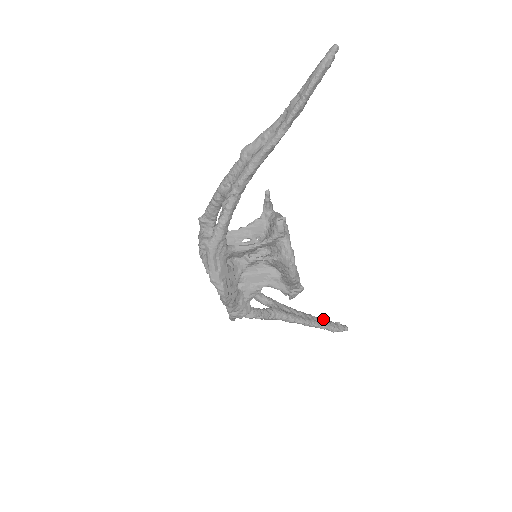
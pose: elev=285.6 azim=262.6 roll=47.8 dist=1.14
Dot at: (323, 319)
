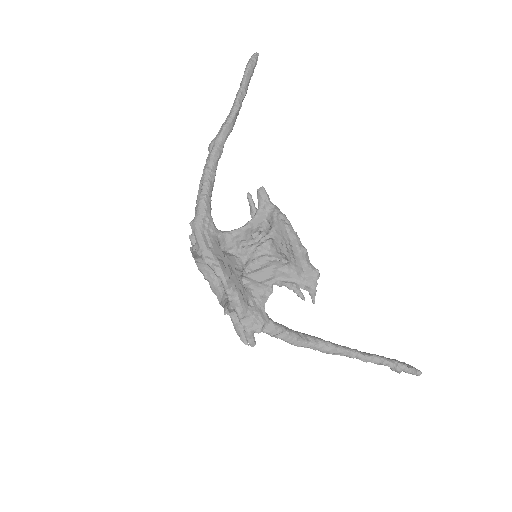
Dot at: occluded
